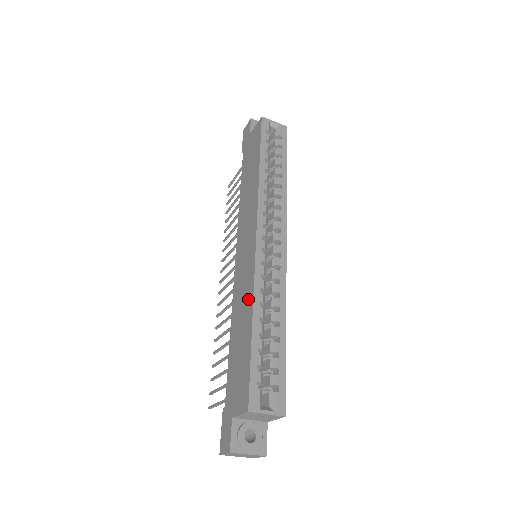
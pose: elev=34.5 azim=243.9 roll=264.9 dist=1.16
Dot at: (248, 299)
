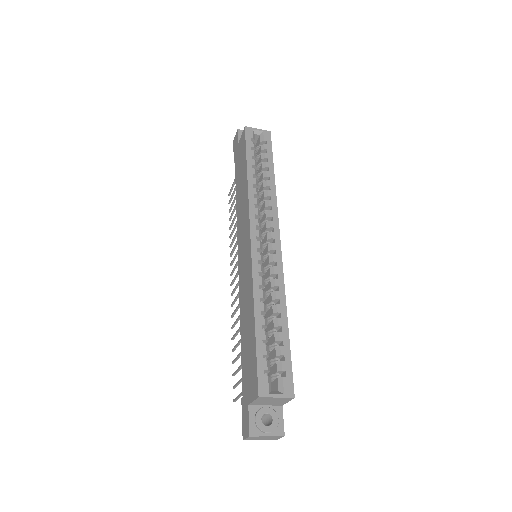
Dot at: (250, 296)
